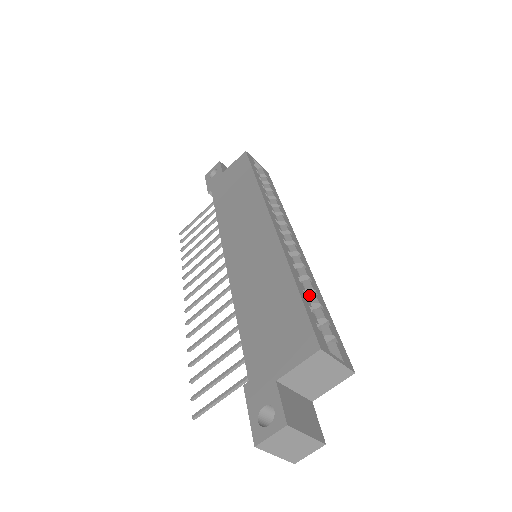
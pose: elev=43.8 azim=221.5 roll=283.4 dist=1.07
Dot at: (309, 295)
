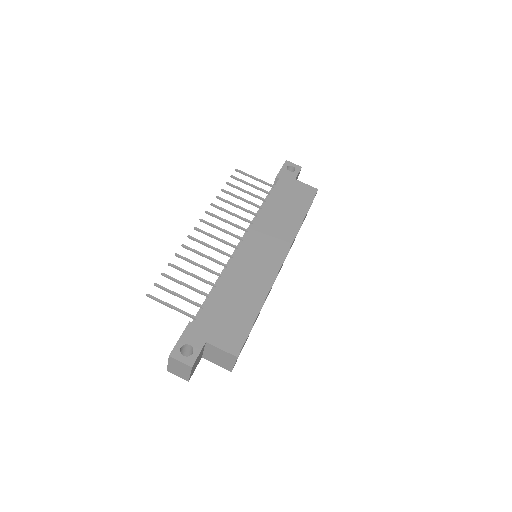
Dot at: occluded
